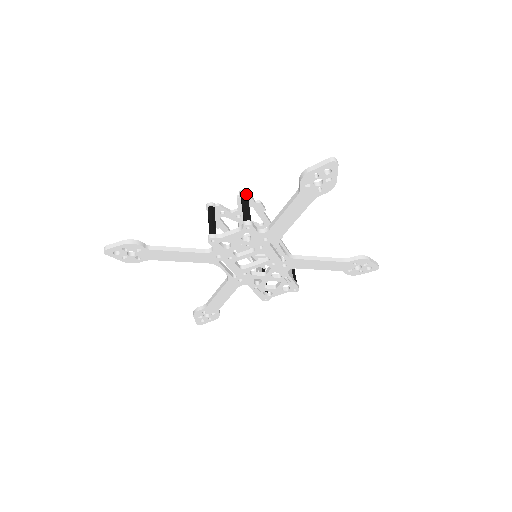
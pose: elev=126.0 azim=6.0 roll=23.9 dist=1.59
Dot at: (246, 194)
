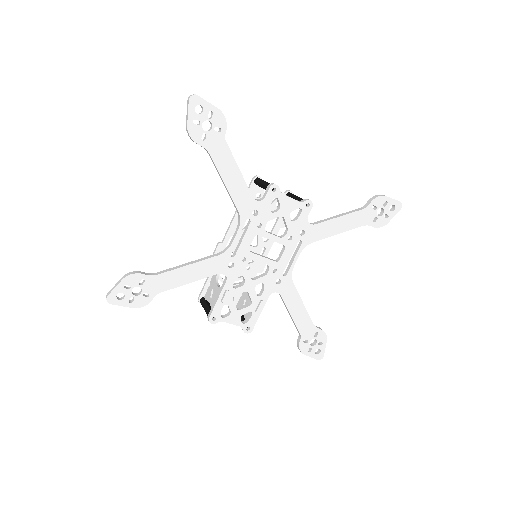
Dot at: occluded
